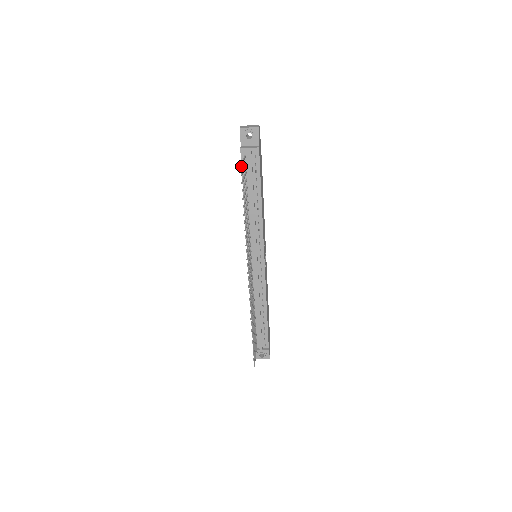
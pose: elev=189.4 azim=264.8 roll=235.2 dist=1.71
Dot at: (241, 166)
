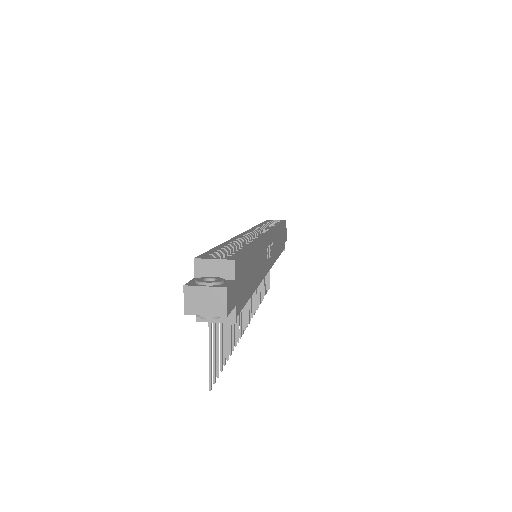
Dot at: (210, 390)
